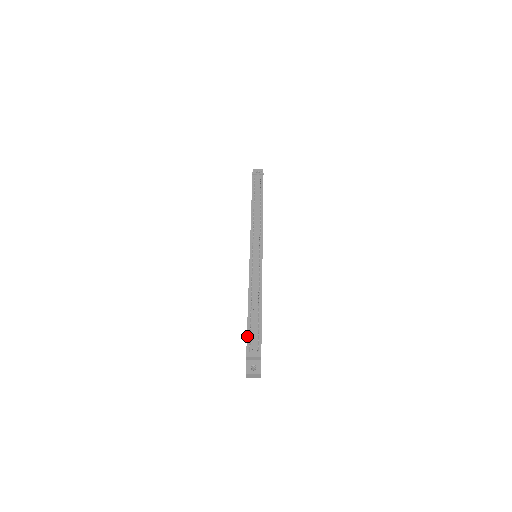
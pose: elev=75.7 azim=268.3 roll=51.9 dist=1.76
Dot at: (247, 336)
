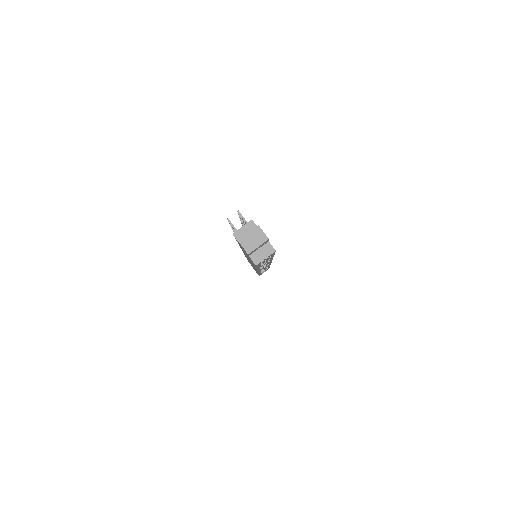
Dot at: (236, 240)
